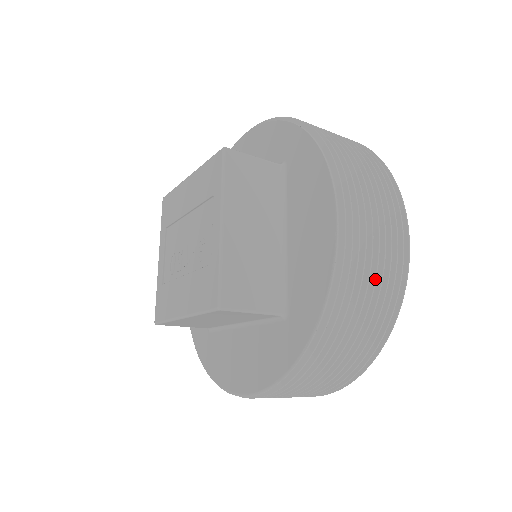
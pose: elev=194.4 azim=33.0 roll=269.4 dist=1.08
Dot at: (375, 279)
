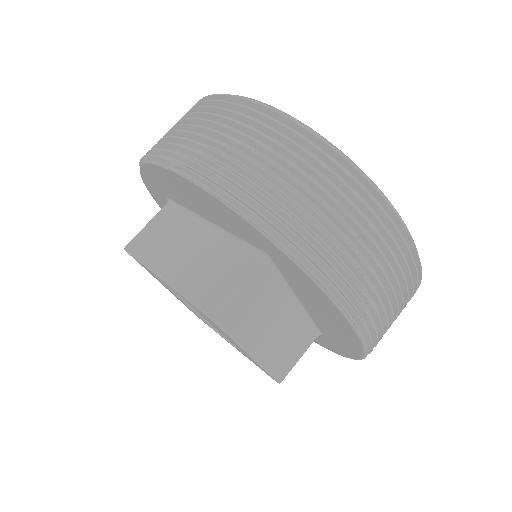
Dot at: (246, 148)
